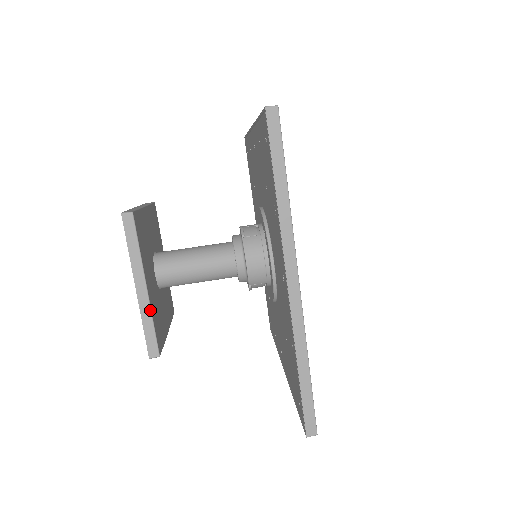
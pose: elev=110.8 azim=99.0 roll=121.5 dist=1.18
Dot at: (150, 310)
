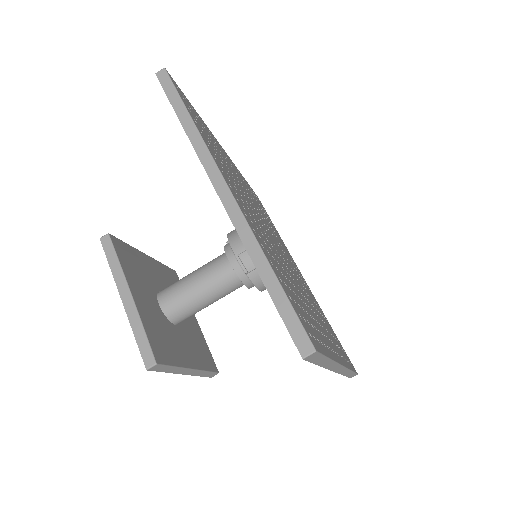
Dot at: (201, 371)
